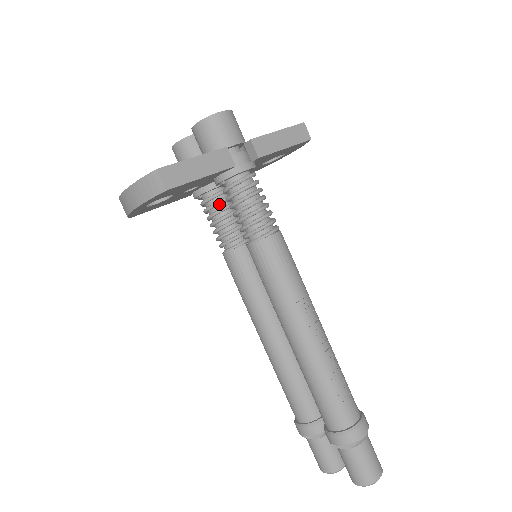
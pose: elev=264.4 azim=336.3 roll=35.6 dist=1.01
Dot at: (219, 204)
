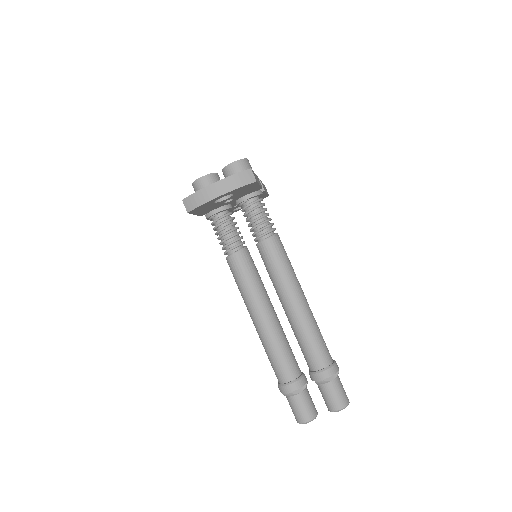
Dot at: (232, 219)
